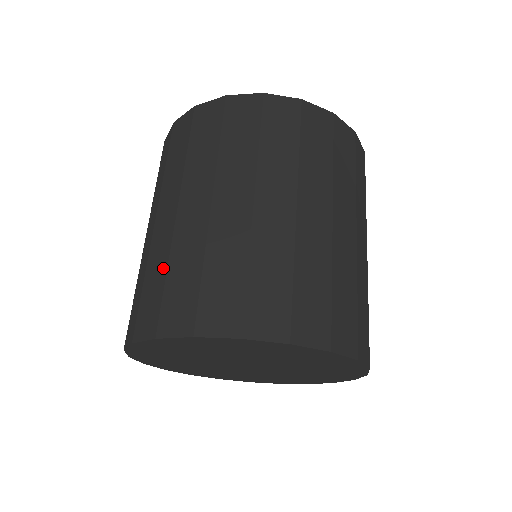
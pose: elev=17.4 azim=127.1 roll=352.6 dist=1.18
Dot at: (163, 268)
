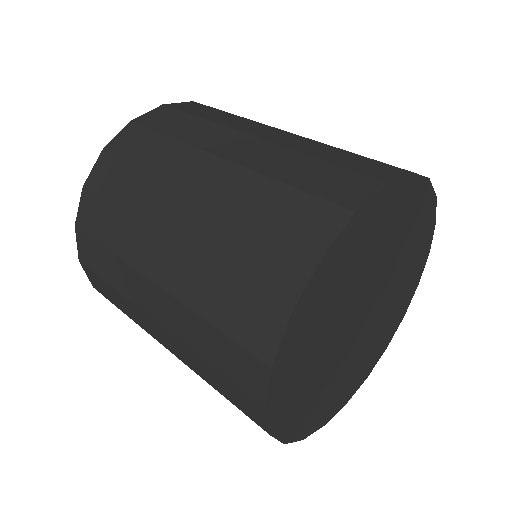
Dot at: (203, 326)
